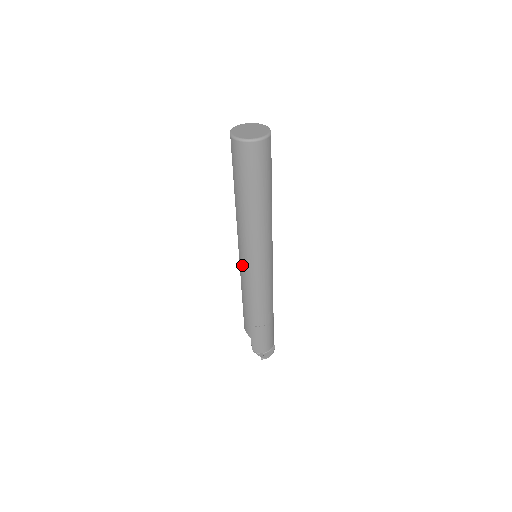
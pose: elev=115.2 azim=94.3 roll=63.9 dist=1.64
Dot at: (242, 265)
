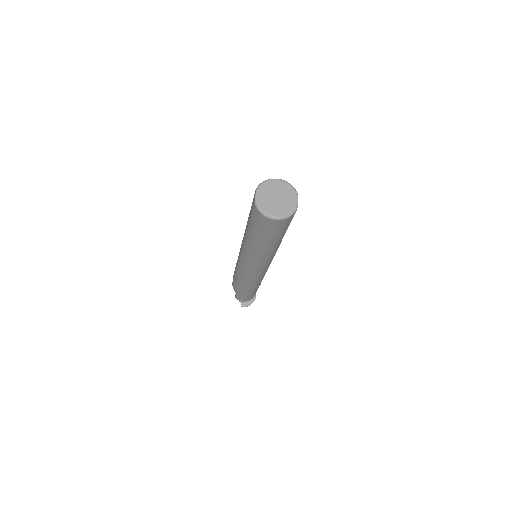
Dot at: (241, 264)
